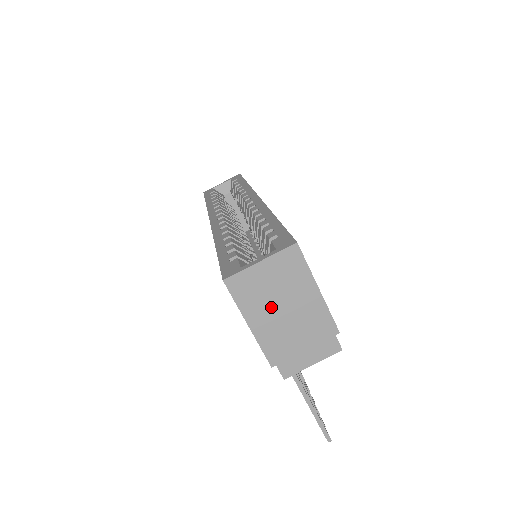
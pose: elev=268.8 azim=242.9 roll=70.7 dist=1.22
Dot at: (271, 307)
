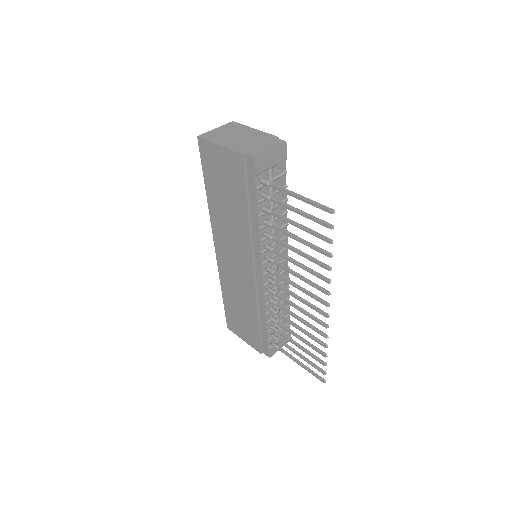
Dot at: (230, 138)
